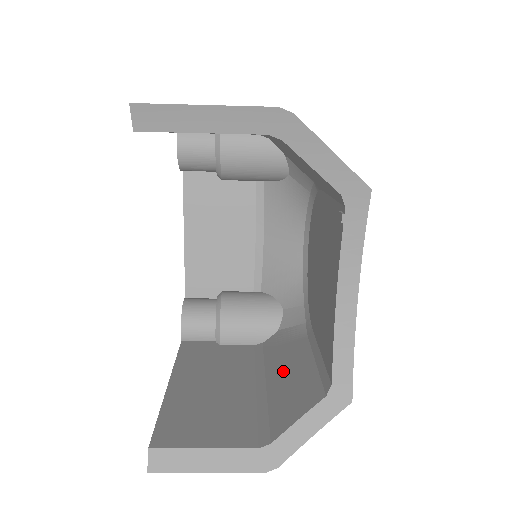
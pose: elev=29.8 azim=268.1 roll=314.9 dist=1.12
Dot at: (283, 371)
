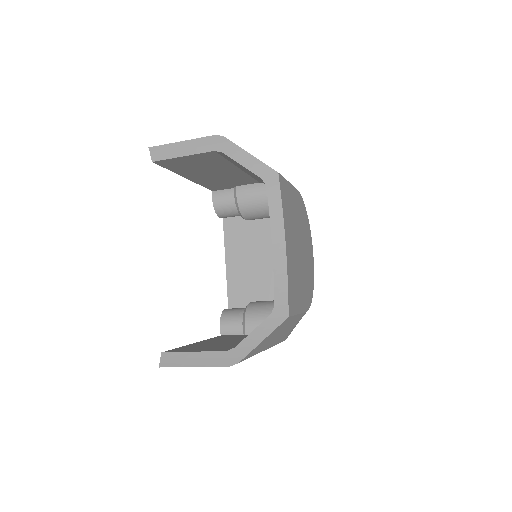
Dot at: occluded
